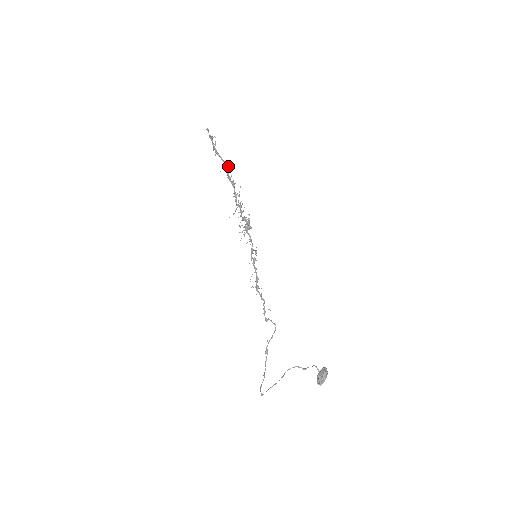
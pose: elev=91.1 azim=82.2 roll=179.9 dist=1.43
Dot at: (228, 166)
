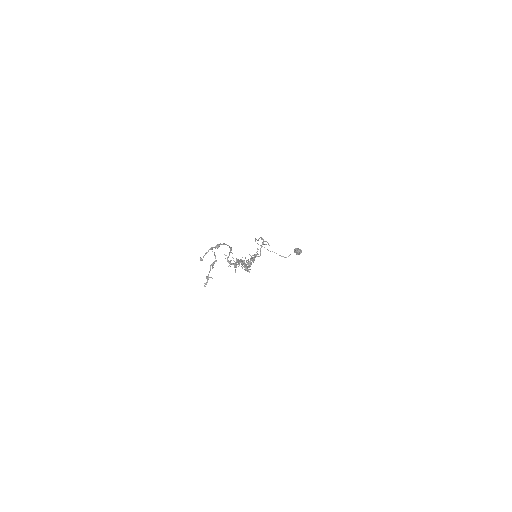
Dot at: occluded
